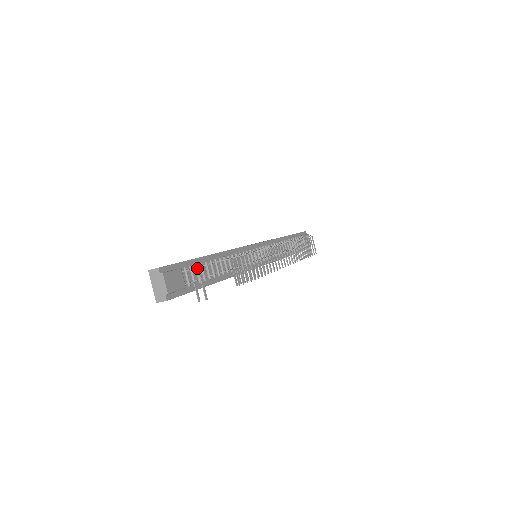
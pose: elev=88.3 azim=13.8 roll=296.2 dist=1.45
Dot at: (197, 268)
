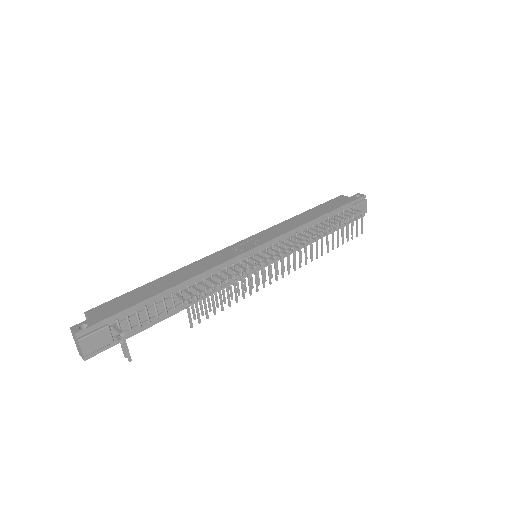
Dot at: (120, 334)
